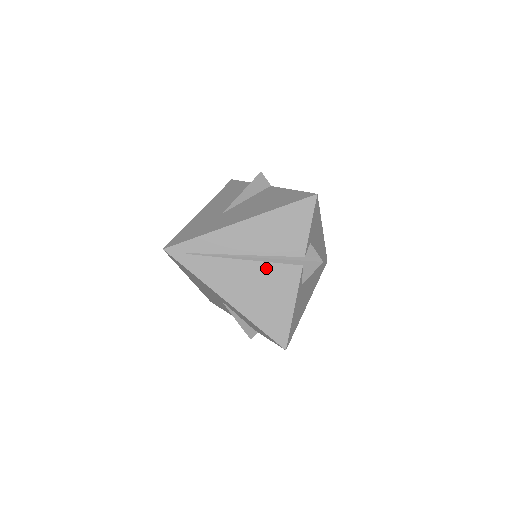
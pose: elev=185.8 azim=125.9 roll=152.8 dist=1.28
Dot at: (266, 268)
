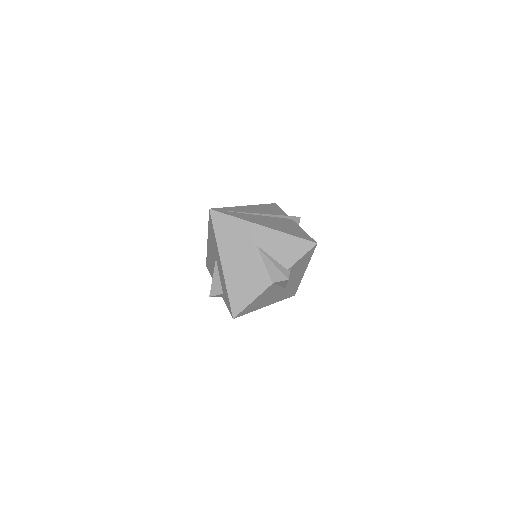
Dot at: (274, 218)
